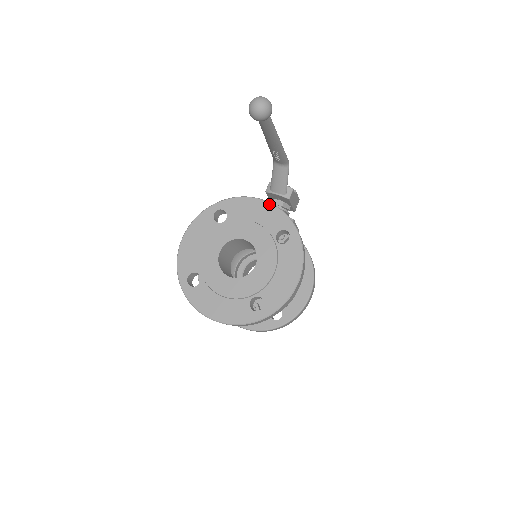
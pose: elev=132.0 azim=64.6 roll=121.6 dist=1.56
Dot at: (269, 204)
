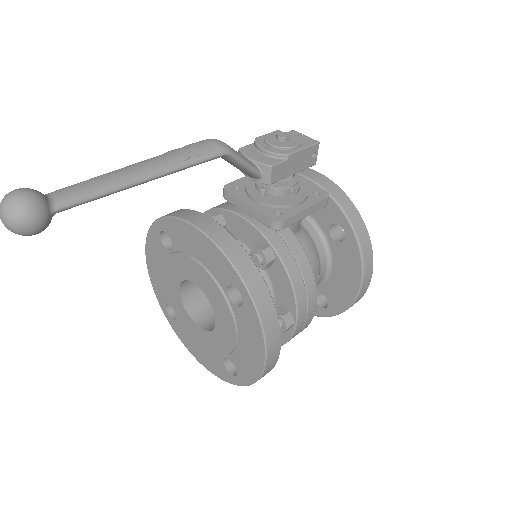
Dot at: (207, 240)
